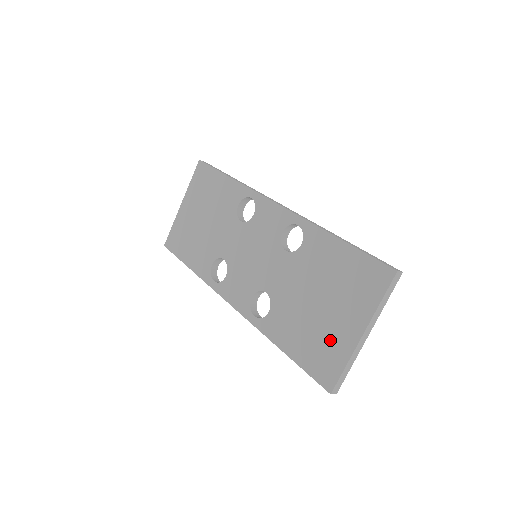
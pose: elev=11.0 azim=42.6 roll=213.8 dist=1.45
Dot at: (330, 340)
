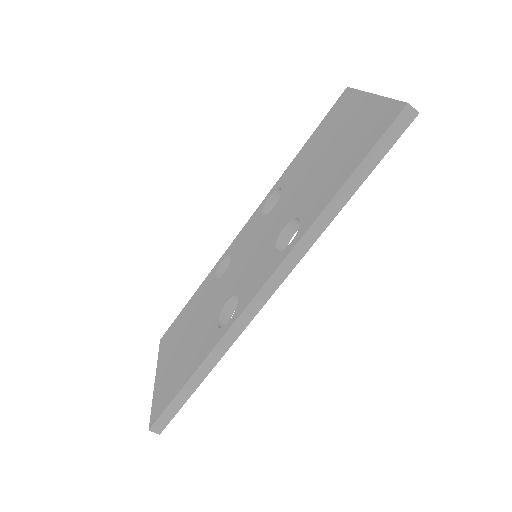
Dot at: (360, 127)
